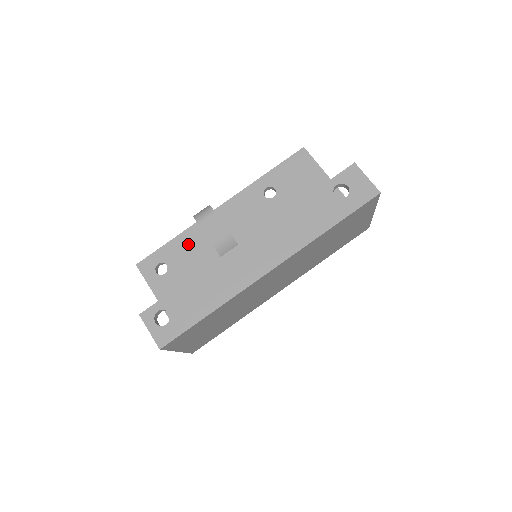
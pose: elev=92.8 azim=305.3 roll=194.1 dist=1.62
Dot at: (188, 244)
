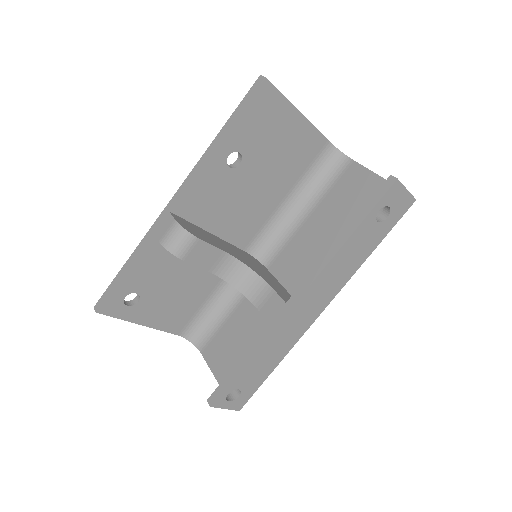
Dot at: (153, 262)
